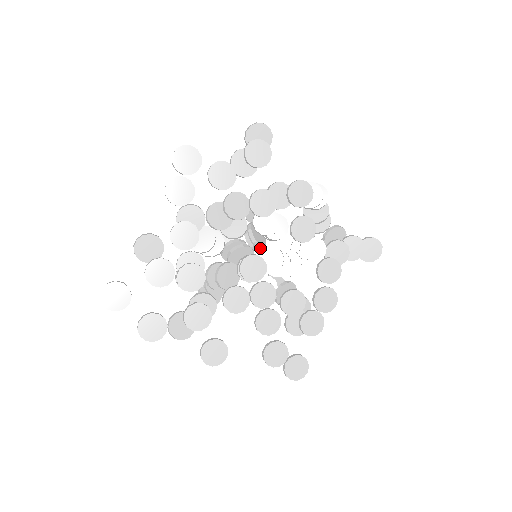
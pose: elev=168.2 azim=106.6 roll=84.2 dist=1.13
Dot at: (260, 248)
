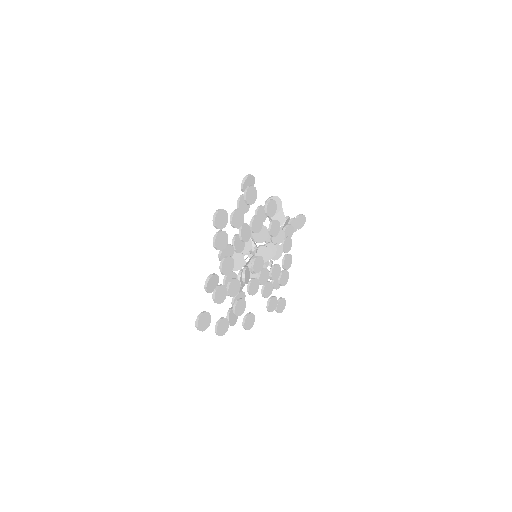
Dot at: (256, 250)
